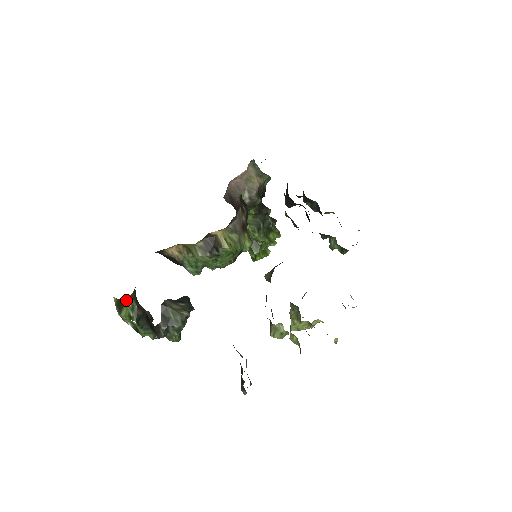
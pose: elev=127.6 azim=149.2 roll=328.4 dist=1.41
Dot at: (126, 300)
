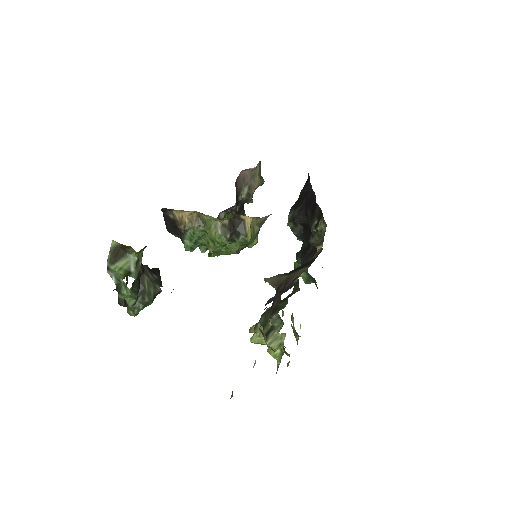
Dot at: occluded
